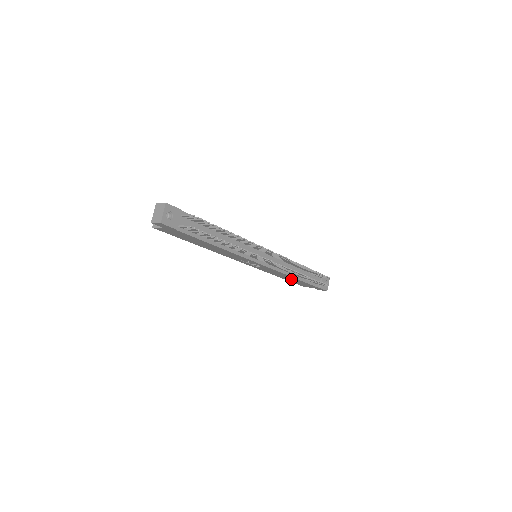
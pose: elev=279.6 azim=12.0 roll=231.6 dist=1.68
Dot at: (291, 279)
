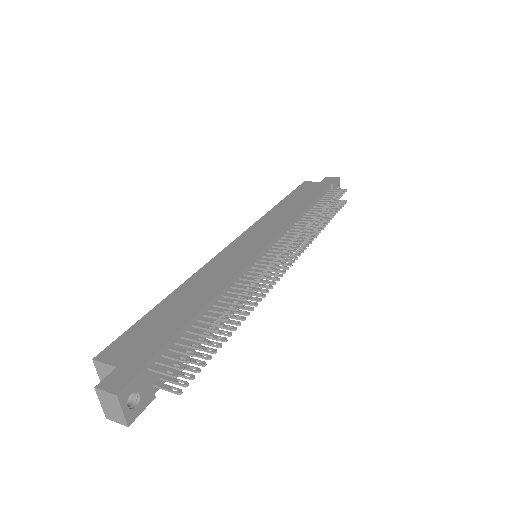
Dot at: occluded
